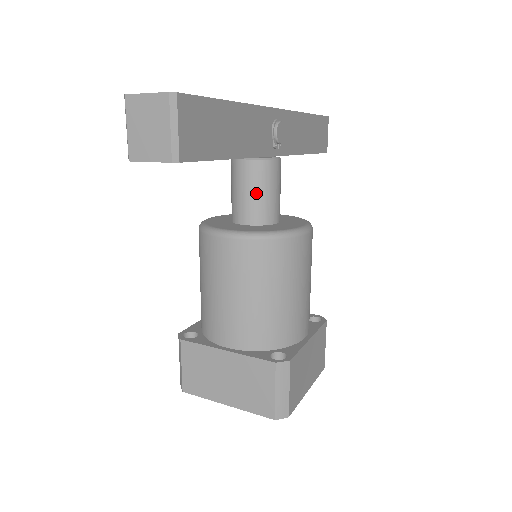
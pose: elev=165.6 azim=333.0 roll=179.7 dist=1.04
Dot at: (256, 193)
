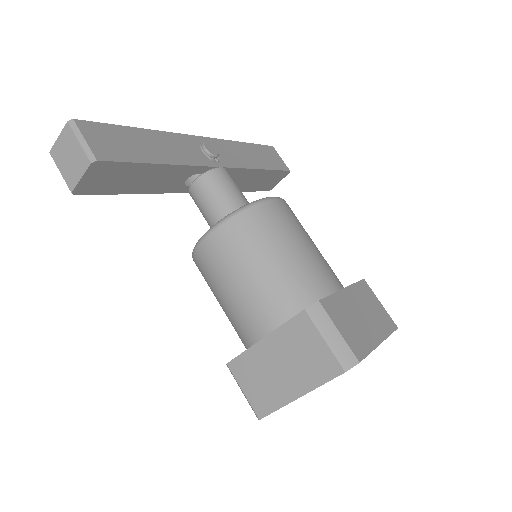
Dot at: (216, 199)
